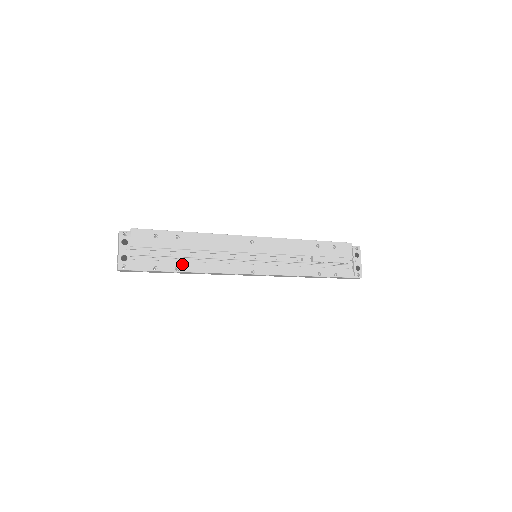
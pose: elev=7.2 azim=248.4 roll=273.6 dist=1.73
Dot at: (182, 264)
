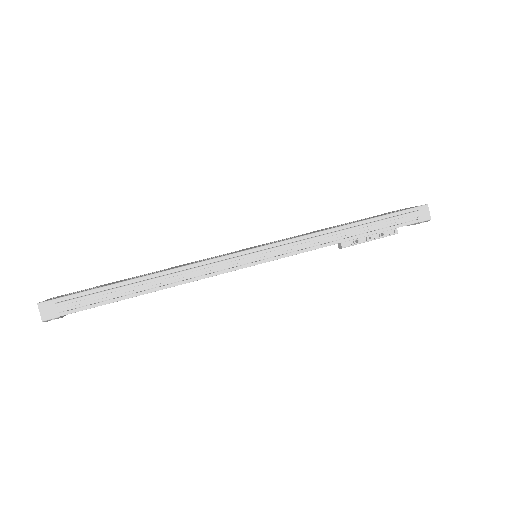
Dot at: occluded
